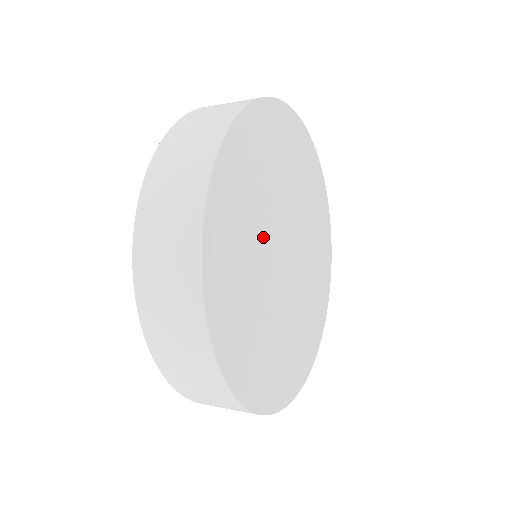
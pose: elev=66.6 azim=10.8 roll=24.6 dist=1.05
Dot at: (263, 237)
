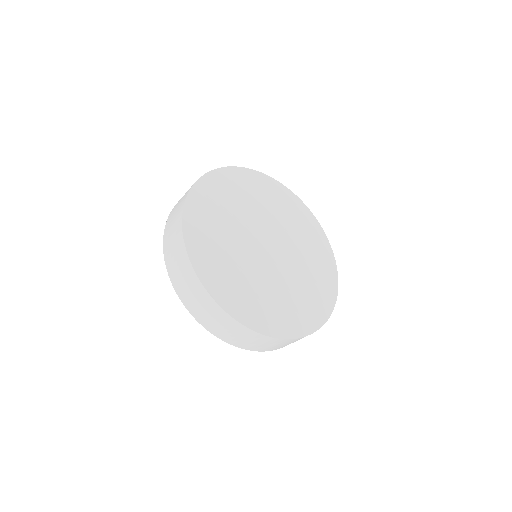
Dot at: (239, 250)
